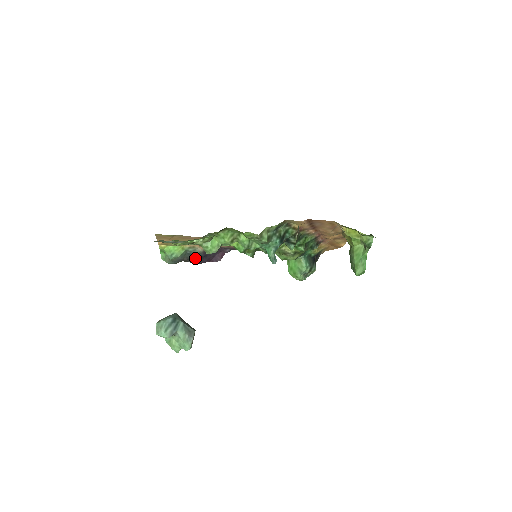
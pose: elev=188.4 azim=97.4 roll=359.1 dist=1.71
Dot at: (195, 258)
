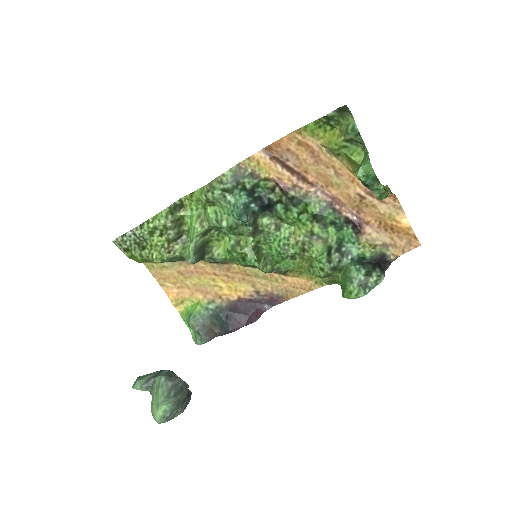
Dot at: (222, 321)
